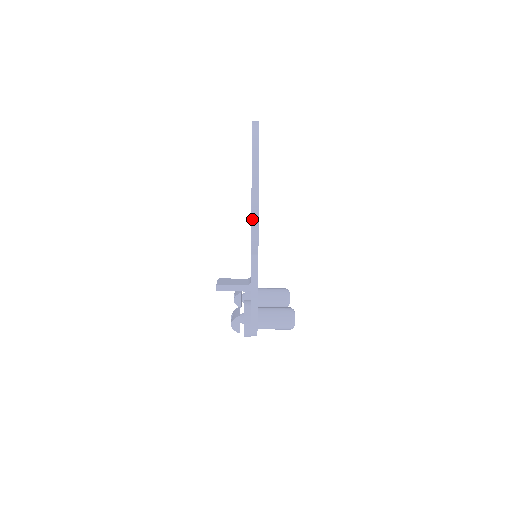
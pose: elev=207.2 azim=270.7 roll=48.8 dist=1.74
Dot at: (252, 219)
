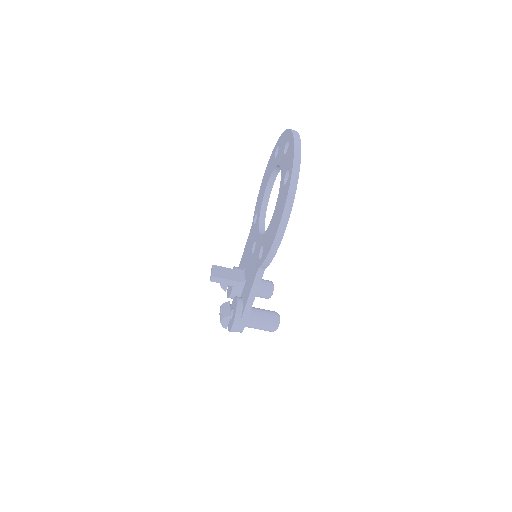
Dot at: (273, 245)
